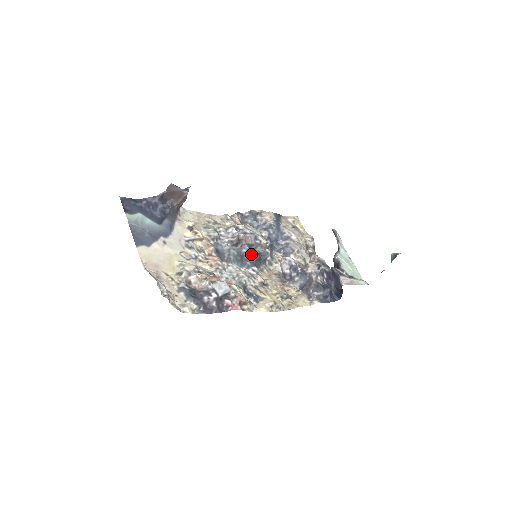
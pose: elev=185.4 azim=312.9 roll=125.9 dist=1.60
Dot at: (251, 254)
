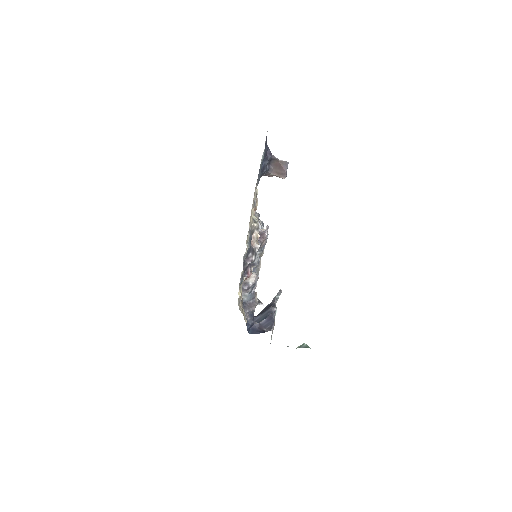
Dot at: occluded
